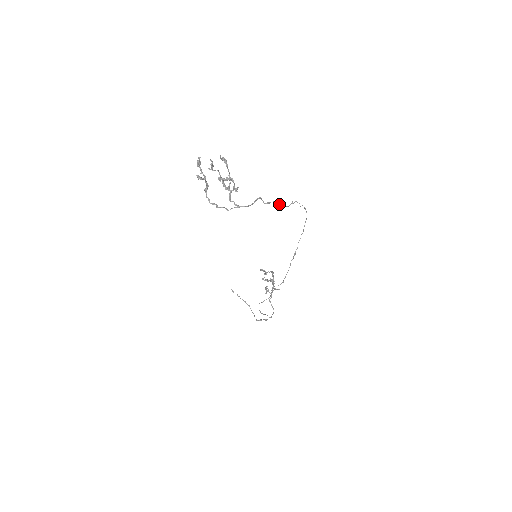
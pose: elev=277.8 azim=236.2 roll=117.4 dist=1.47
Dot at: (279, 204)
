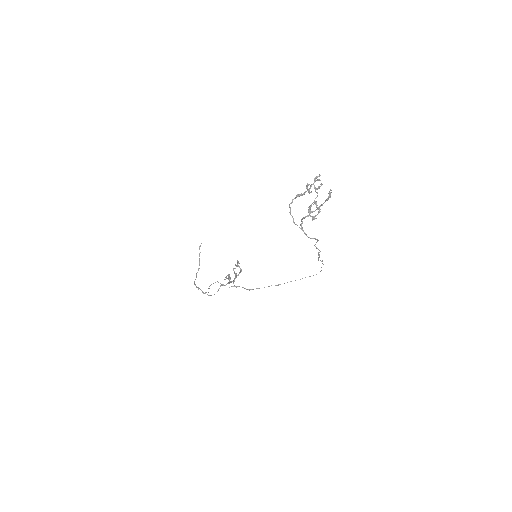
Dot at: (319, 254)
